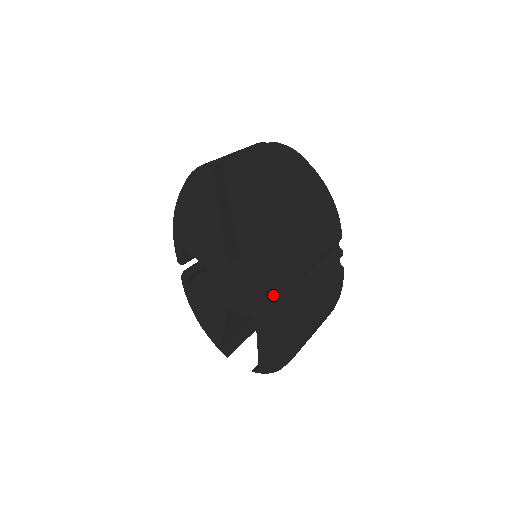
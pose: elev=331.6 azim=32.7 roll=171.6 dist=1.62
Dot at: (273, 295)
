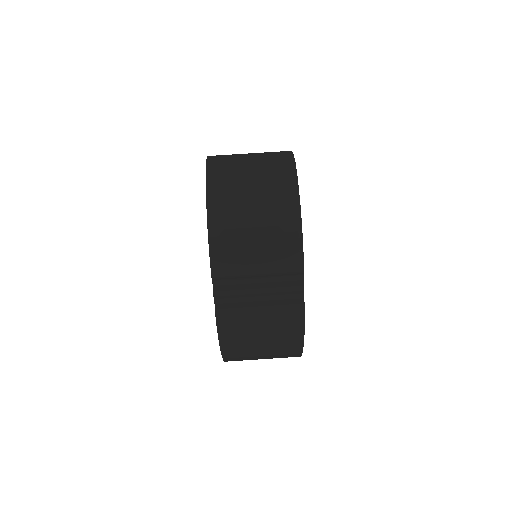
Dot at: occluded
